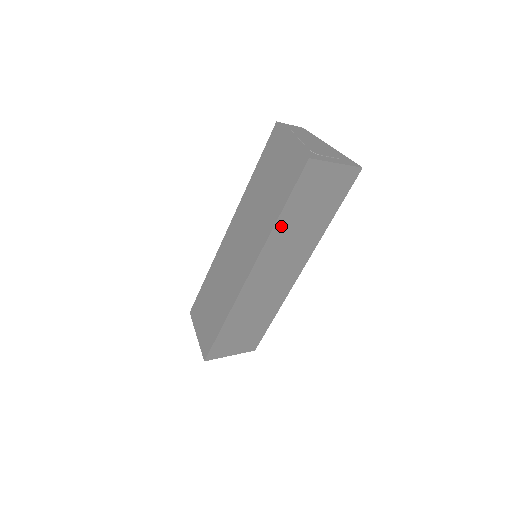
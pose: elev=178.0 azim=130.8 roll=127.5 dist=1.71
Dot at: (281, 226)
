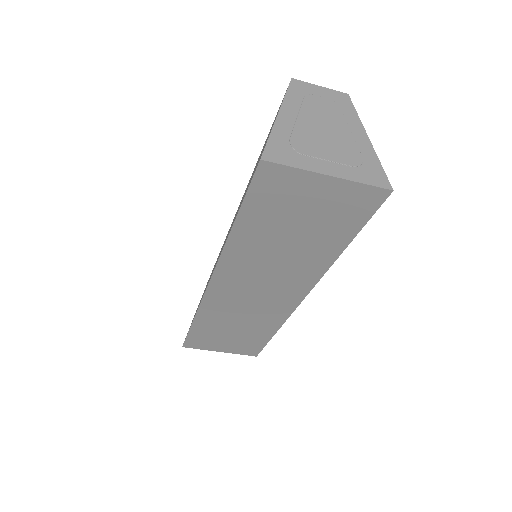
Dot at: (242, 240)
